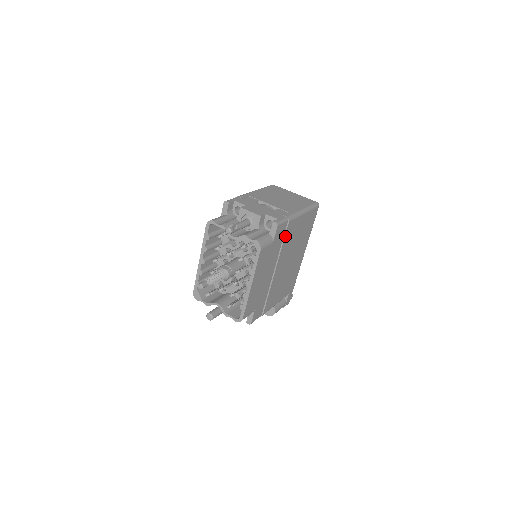
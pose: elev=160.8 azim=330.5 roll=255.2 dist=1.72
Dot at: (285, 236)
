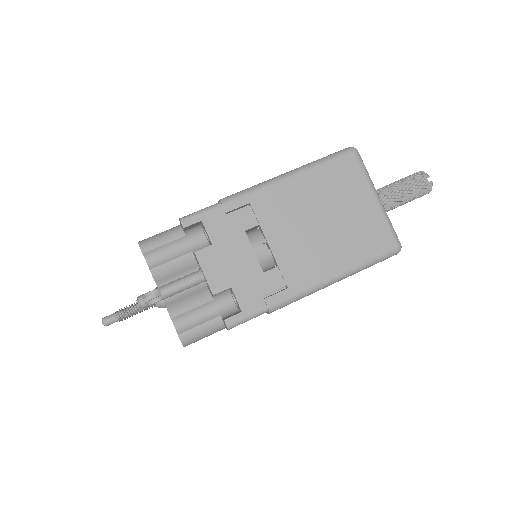
Dot at: occluded
